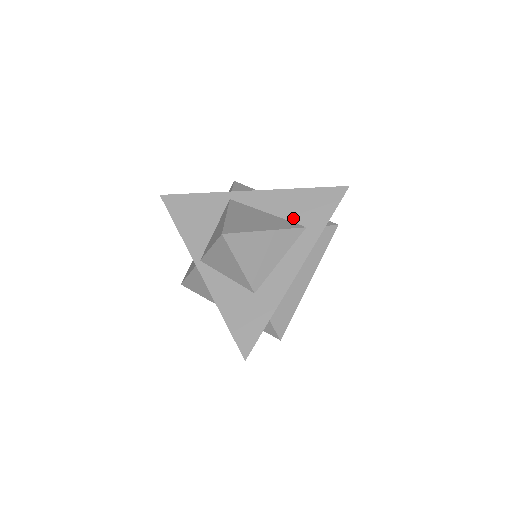
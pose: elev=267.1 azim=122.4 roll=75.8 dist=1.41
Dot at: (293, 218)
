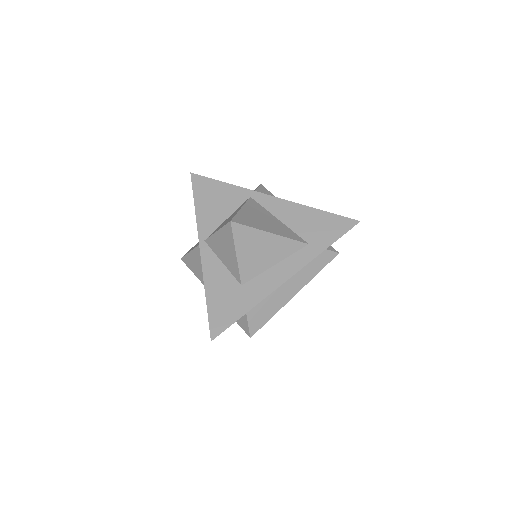
Dot at: (300, 232)
